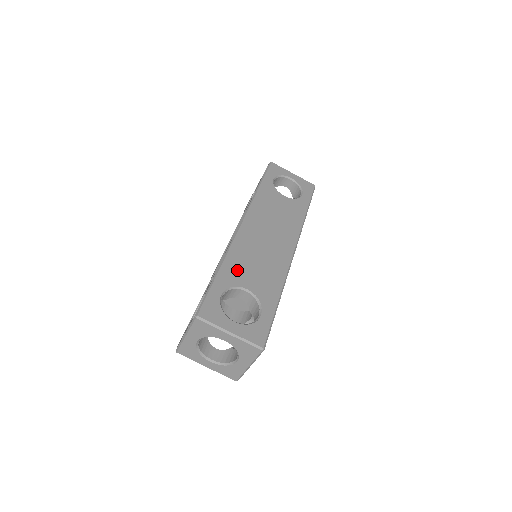
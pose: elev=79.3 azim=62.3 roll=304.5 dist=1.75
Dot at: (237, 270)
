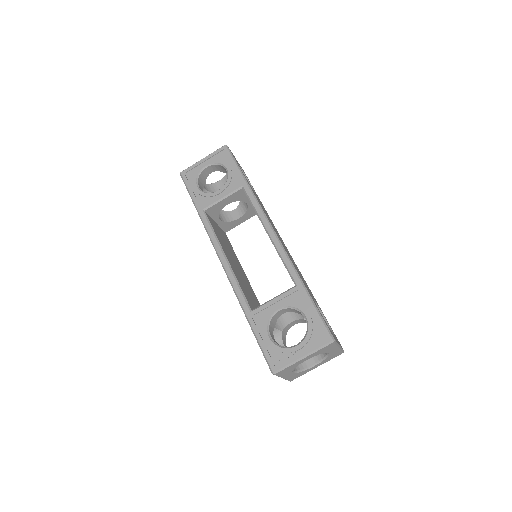
Dot at: occluded
